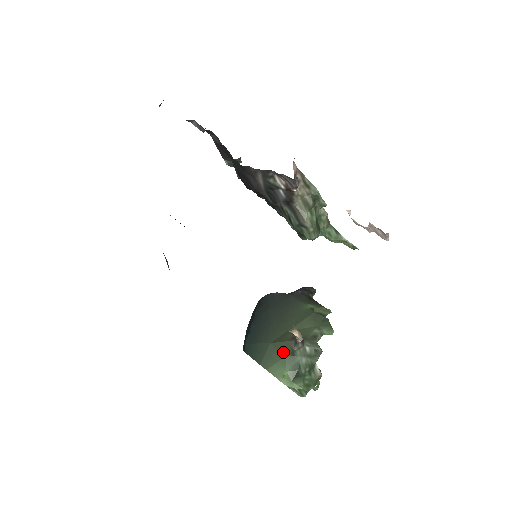
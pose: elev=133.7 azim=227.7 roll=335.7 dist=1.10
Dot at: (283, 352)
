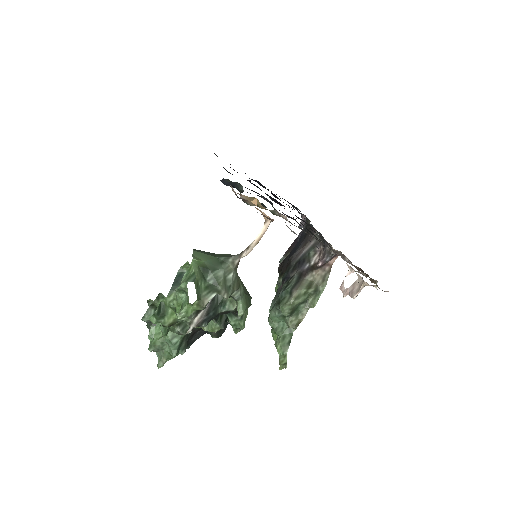
Dot at: (219, 256)
